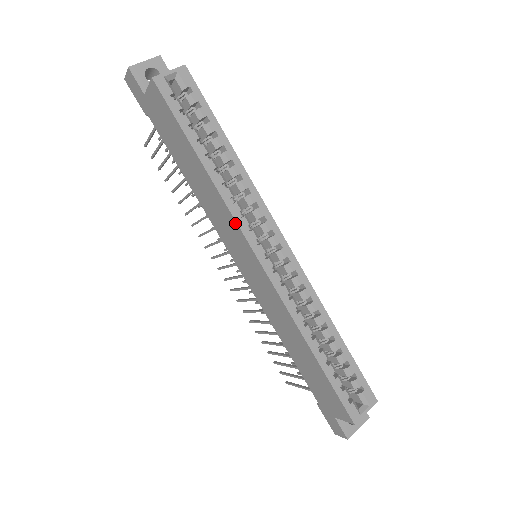
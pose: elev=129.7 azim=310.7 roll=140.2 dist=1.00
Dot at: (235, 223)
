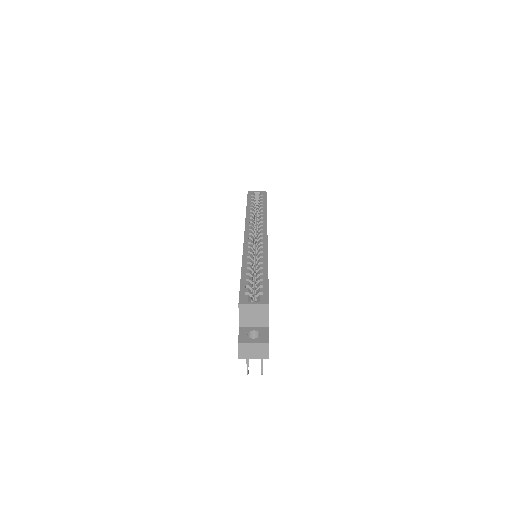
Dot at: occluded
